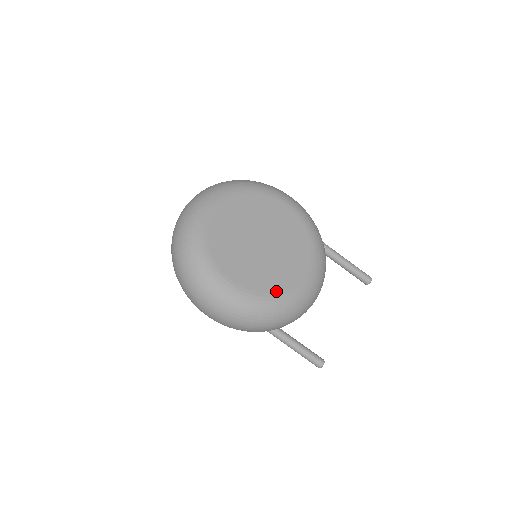
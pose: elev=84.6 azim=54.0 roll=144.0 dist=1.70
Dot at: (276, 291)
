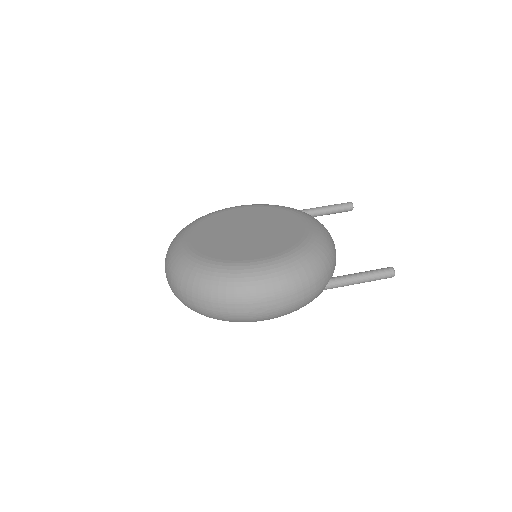
Dot at: (296, 242)
